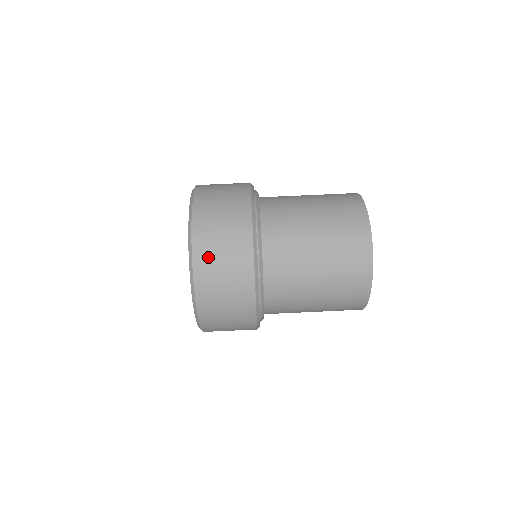
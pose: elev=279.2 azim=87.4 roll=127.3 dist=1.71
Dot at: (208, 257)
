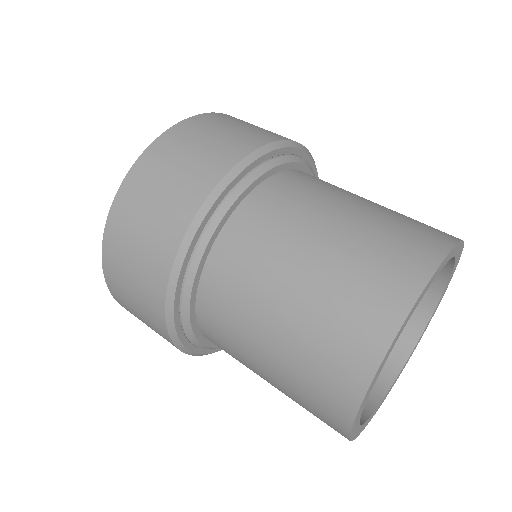
Dot at: (143, 184)
